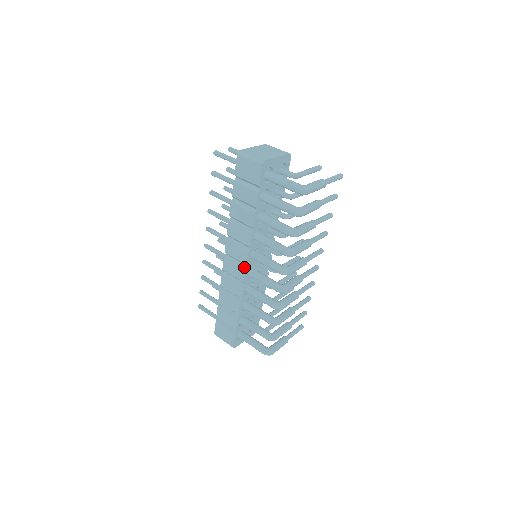
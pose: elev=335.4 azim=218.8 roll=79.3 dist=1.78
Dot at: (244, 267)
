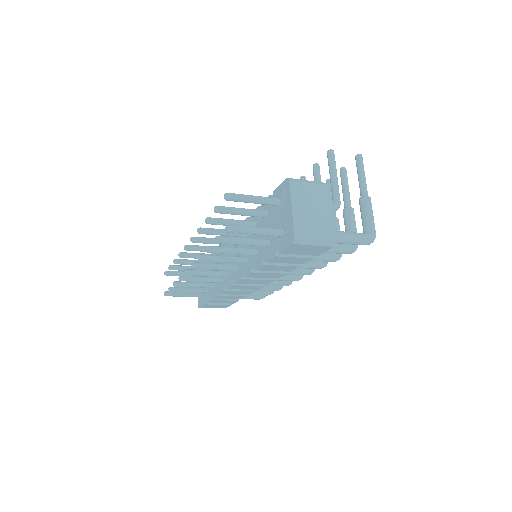
Dot at: (262, 284)
